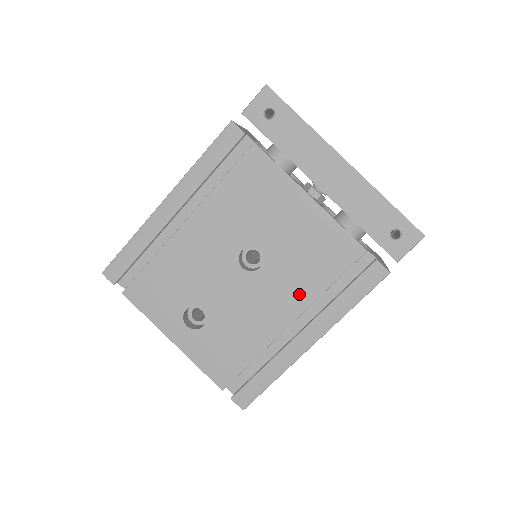
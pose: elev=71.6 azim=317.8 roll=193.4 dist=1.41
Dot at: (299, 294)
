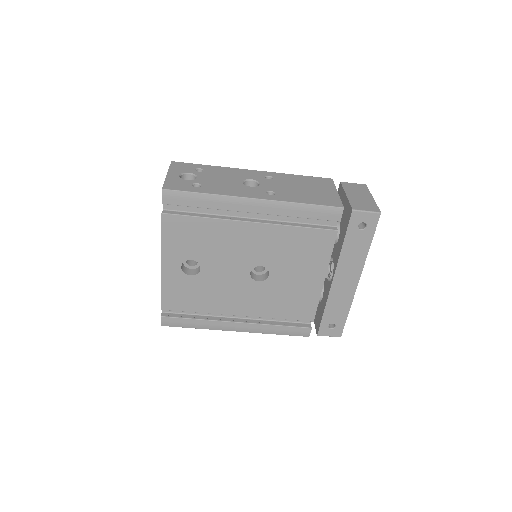
Dot at: (261, 309)
